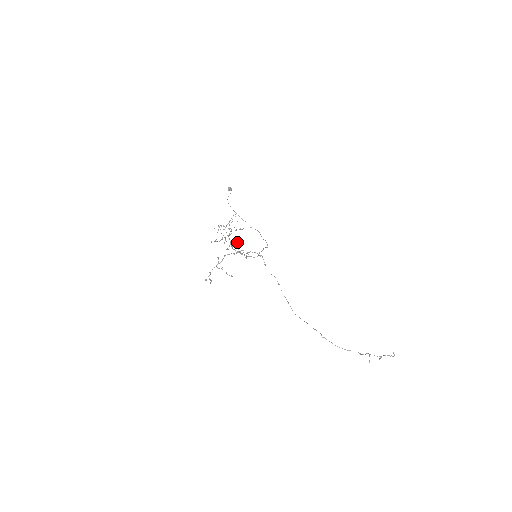
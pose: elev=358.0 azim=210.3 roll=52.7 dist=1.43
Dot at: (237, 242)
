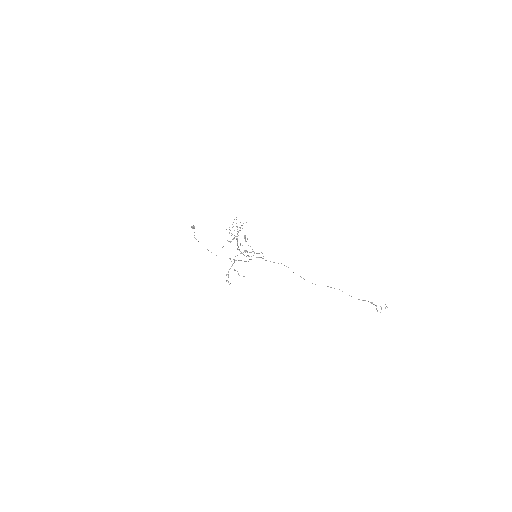
Dot at: (247, 238)
